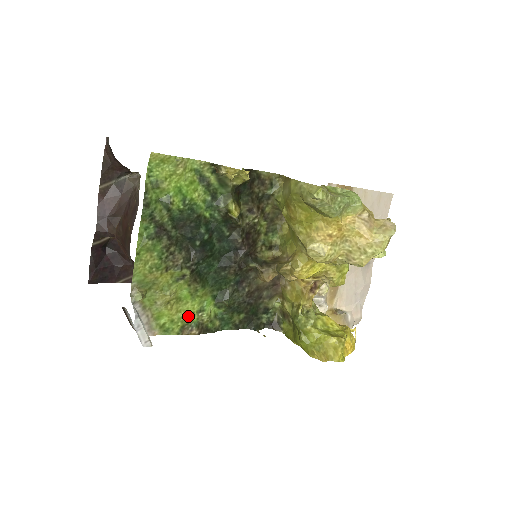
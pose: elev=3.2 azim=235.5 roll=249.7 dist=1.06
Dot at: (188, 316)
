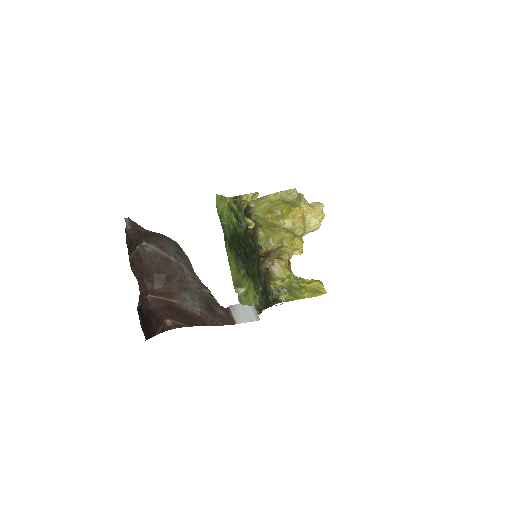
Dot at: occluded
